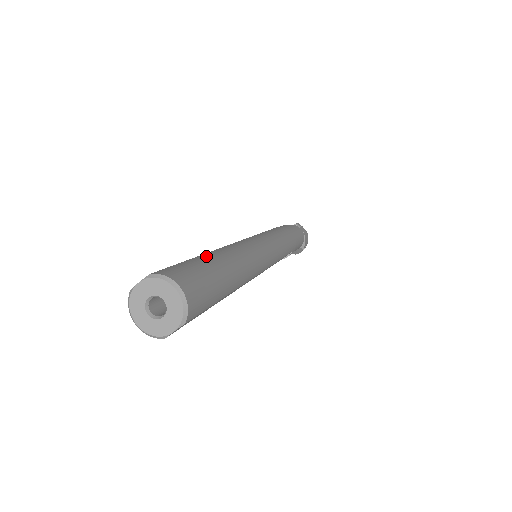
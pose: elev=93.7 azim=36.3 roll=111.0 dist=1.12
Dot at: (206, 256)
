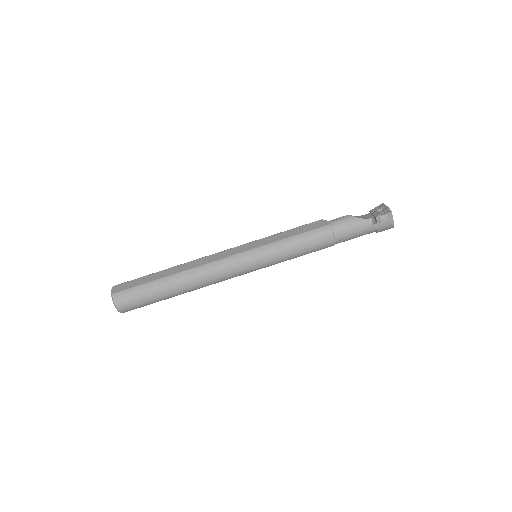
Dot at: (161, 283)
